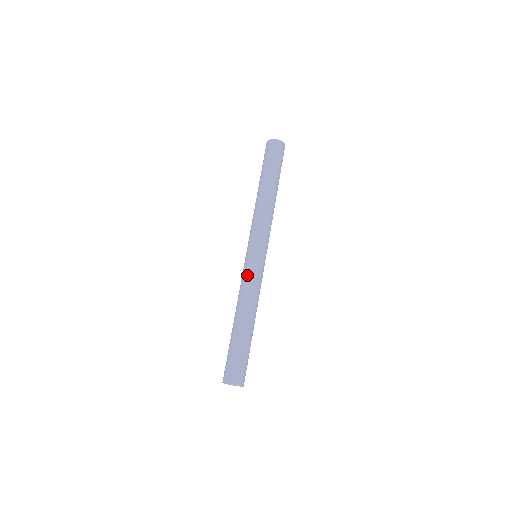
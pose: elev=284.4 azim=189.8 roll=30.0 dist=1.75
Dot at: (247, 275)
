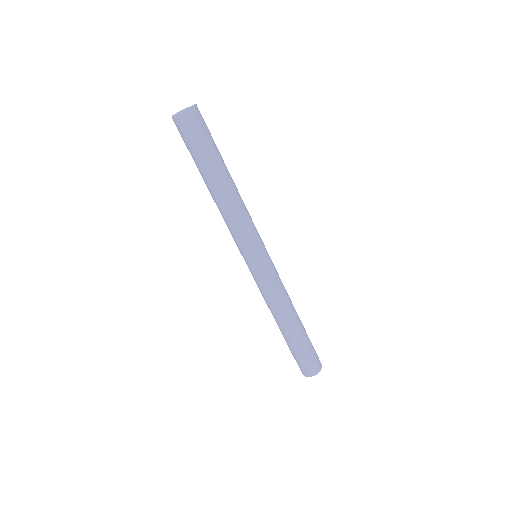
Dot at: (258, 285)
